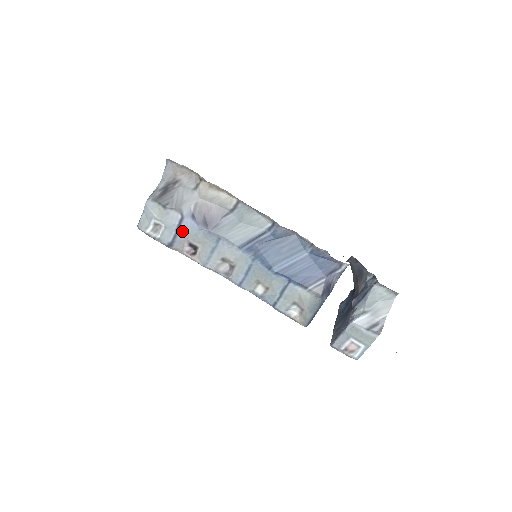
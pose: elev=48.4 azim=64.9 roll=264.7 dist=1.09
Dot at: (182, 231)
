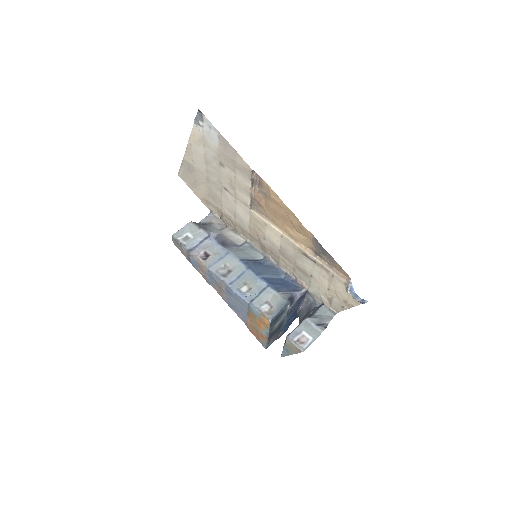
Dot at: (204, 244)
